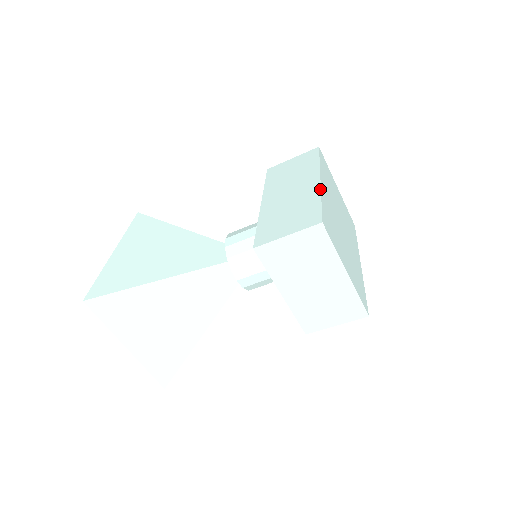
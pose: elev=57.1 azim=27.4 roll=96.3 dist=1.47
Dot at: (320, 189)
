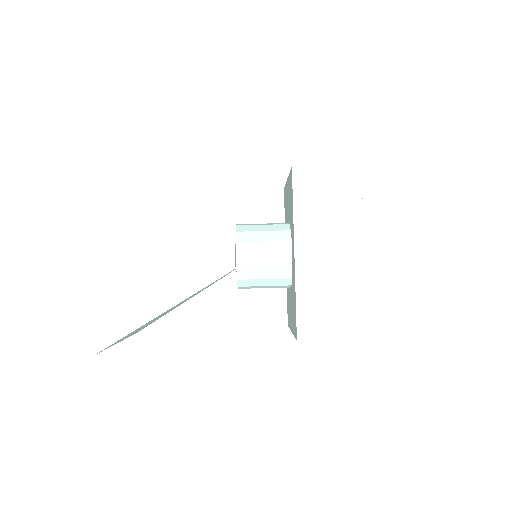
Dot at: occluded
